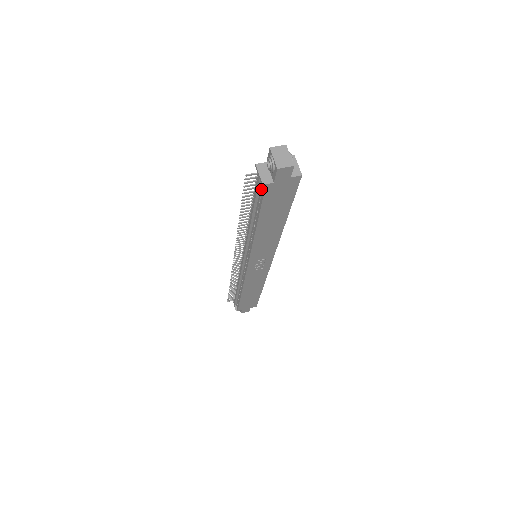
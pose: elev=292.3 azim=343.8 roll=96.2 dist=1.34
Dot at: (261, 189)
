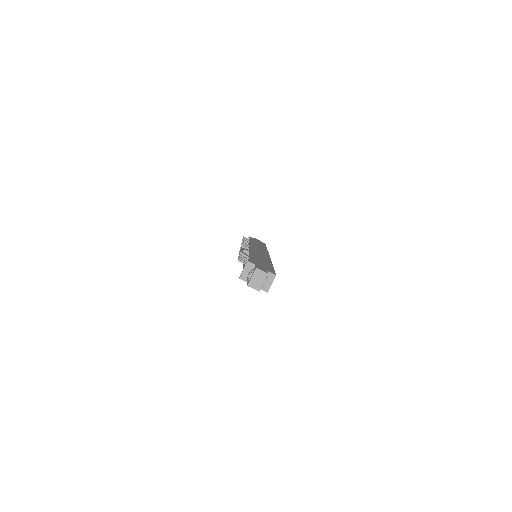
Dot at: occluded
